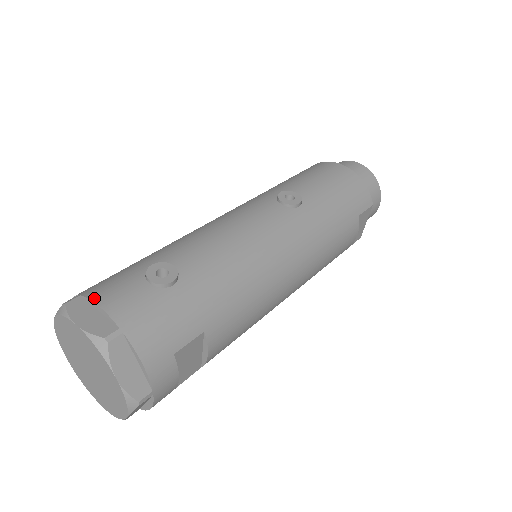
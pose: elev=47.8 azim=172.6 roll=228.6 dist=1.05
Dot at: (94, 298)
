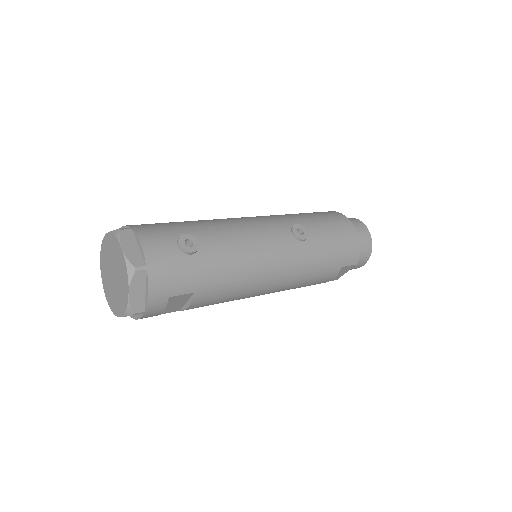
Dot at: (140, 237)
